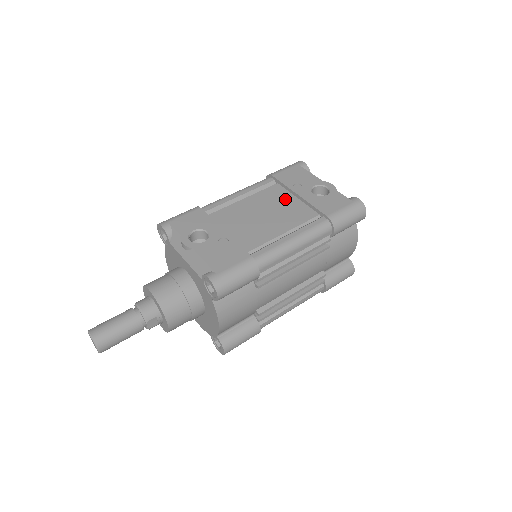
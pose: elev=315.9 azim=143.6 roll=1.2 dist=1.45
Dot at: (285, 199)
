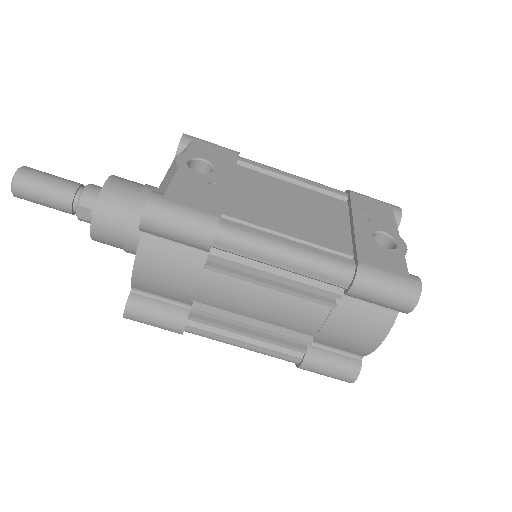
Dot at: (335, 217)
